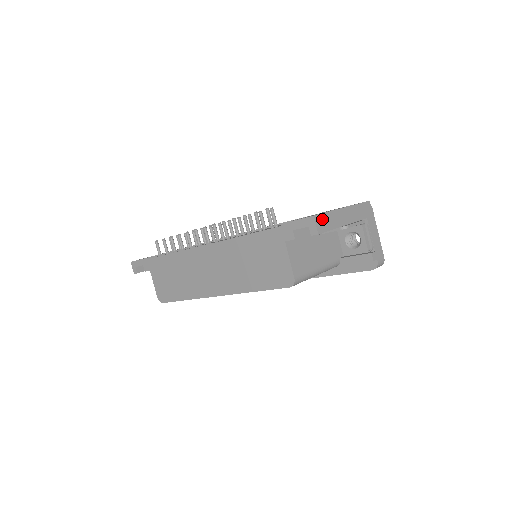
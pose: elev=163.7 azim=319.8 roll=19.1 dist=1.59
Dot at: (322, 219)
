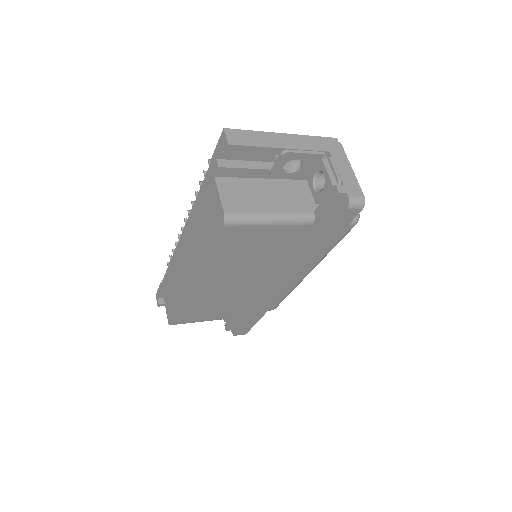
Dot at: (239, 134)
